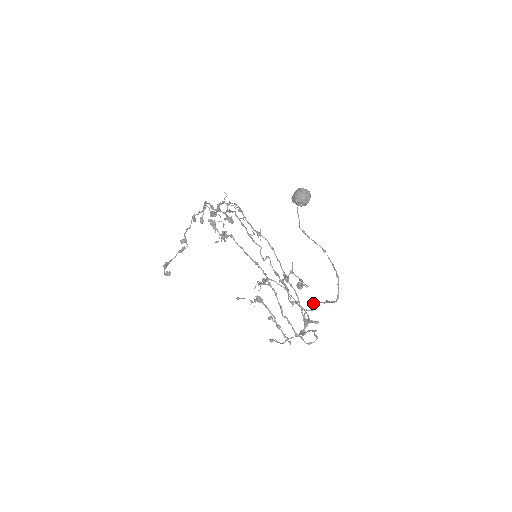
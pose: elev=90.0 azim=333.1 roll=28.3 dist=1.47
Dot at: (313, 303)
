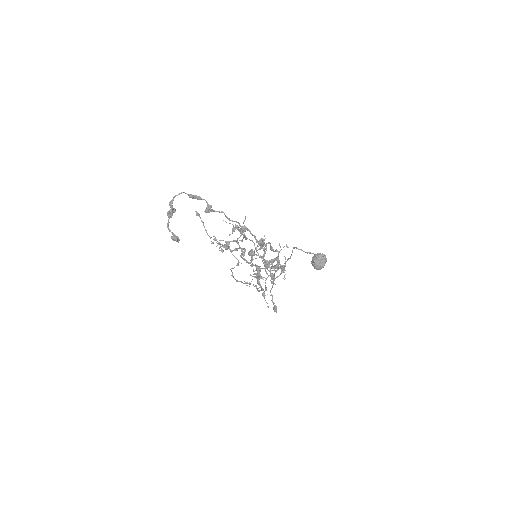
Dot at: occluded
